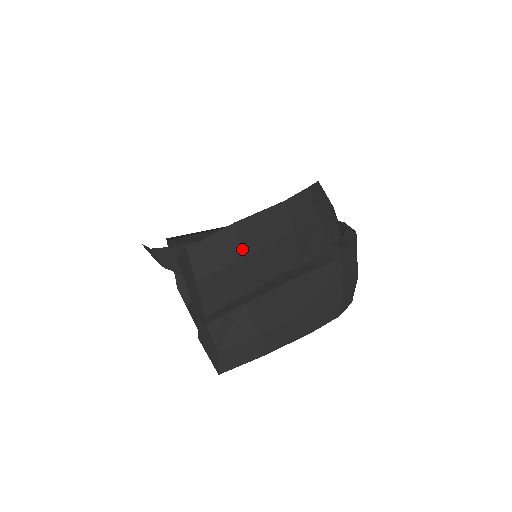
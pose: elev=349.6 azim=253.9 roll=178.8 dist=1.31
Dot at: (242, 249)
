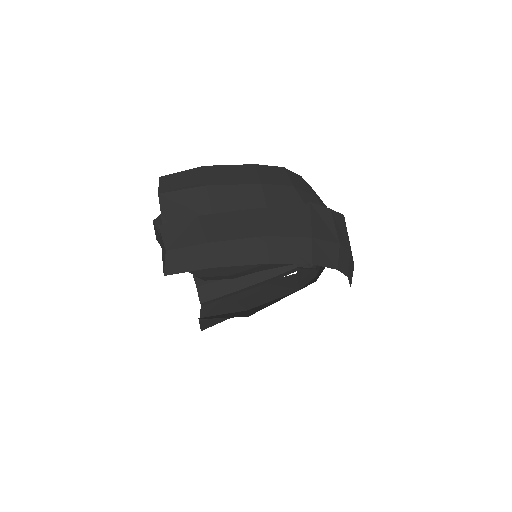
Dot at: (205, 181)
